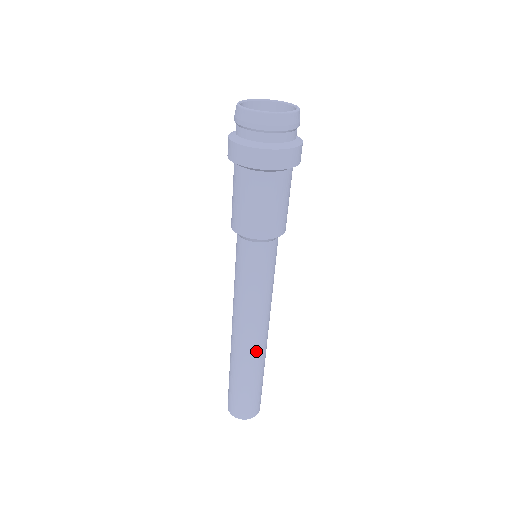
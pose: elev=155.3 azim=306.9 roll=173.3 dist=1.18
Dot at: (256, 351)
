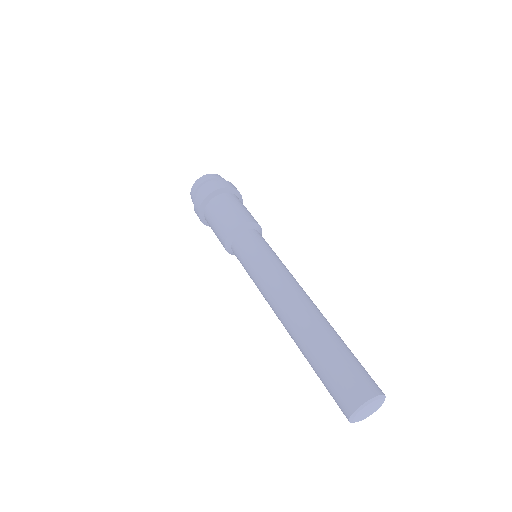
Dot at: (310, 309)
